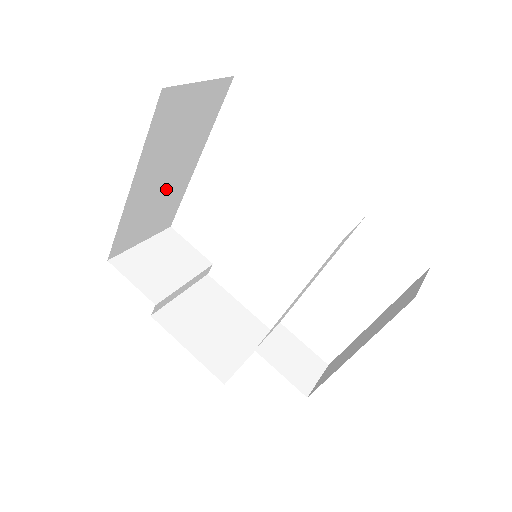
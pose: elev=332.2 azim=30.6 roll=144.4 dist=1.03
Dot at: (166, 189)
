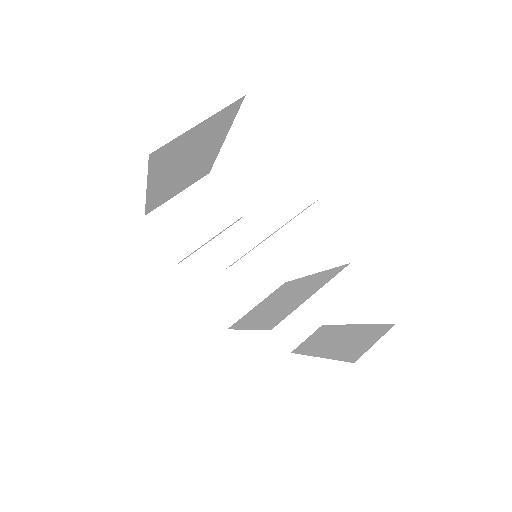
Dot at: (191, 169)
